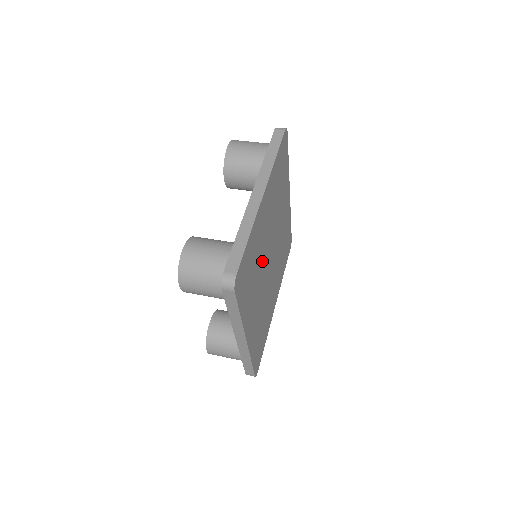
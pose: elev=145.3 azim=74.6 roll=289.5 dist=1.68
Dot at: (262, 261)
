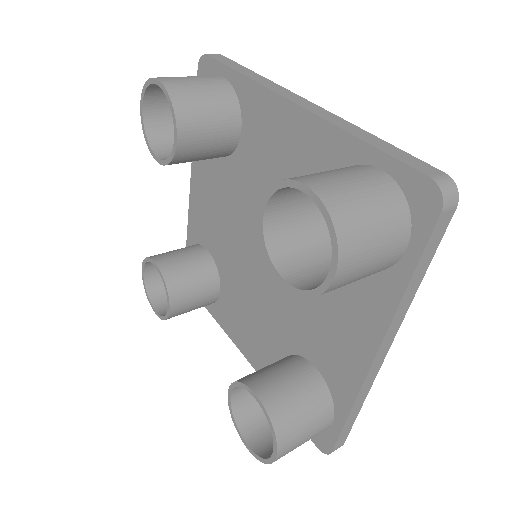
Dot at: occluded
